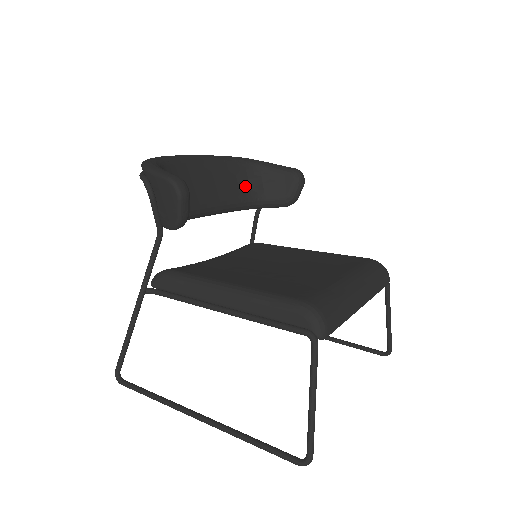
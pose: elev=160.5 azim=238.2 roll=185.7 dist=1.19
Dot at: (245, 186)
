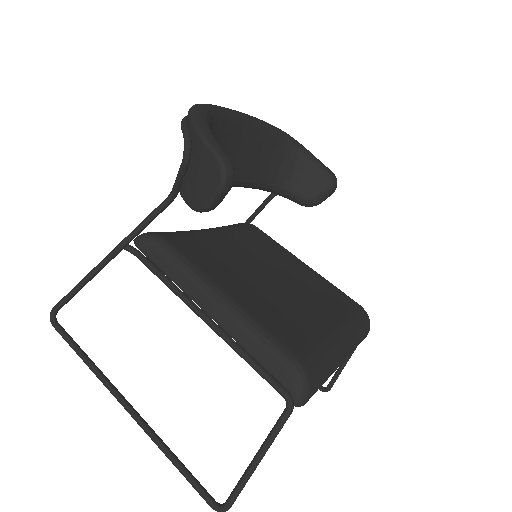
Dot at: (275, 167)
